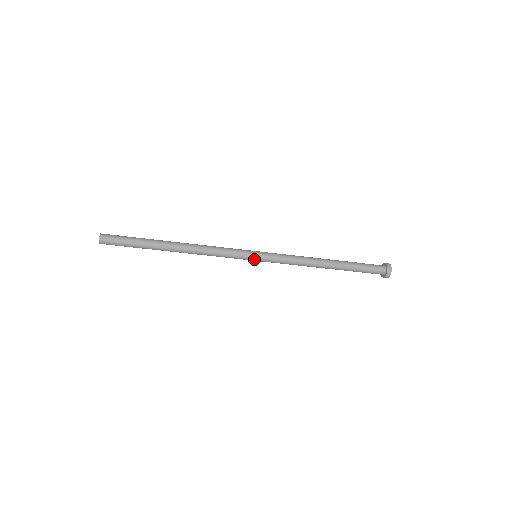
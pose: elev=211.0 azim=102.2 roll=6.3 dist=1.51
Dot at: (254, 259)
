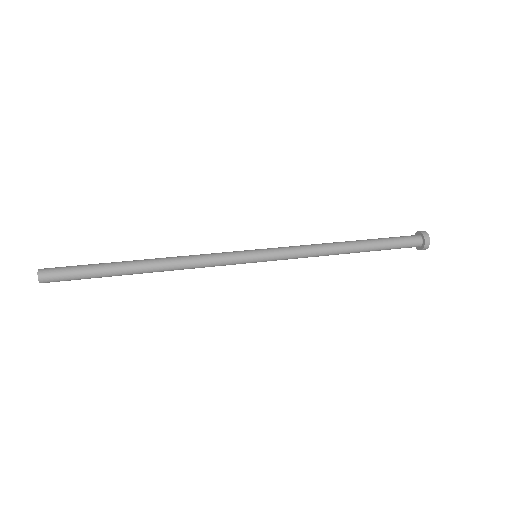
Dot at: (254, 262)
